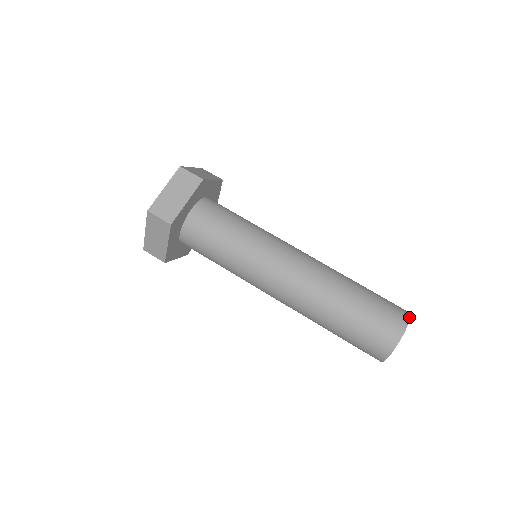
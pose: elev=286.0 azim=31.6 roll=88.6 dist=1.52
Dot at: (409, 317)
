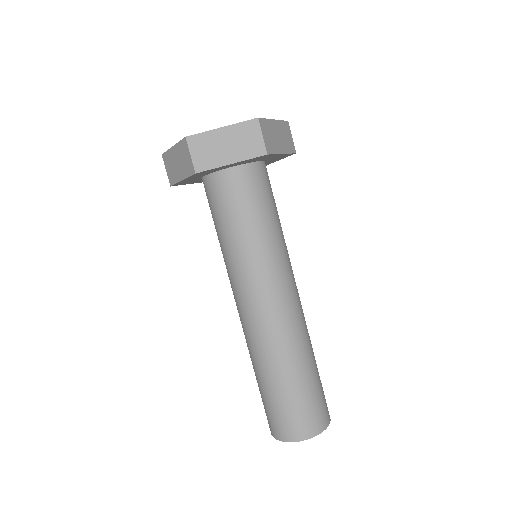
Dot at: occluded
